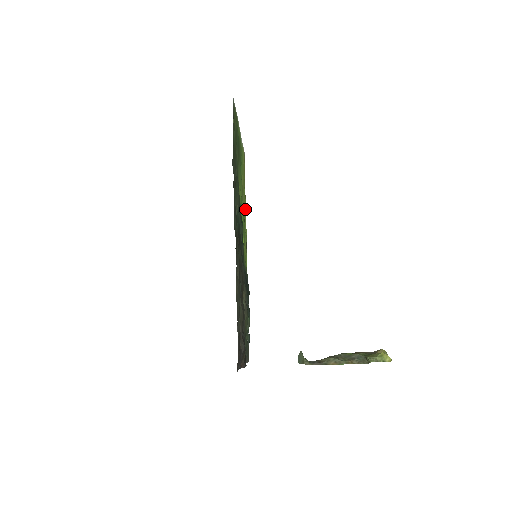
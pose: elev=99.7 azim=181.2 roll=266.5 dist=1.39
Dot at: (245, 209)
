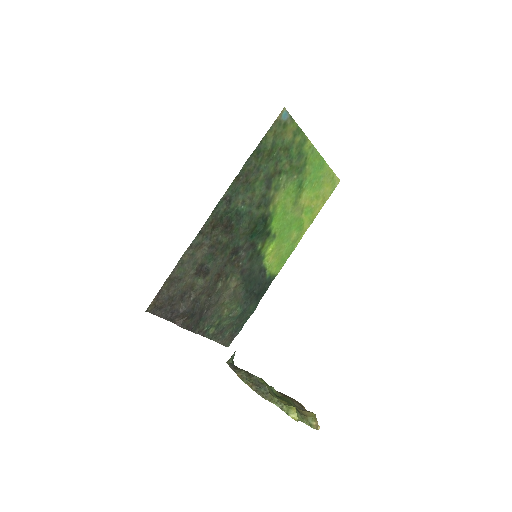
Dot at: (308, 227)
